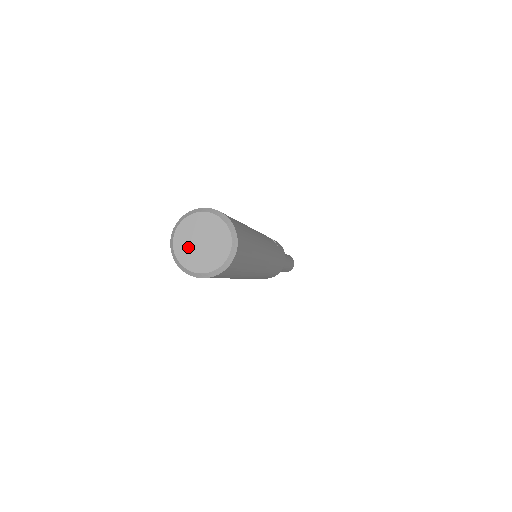
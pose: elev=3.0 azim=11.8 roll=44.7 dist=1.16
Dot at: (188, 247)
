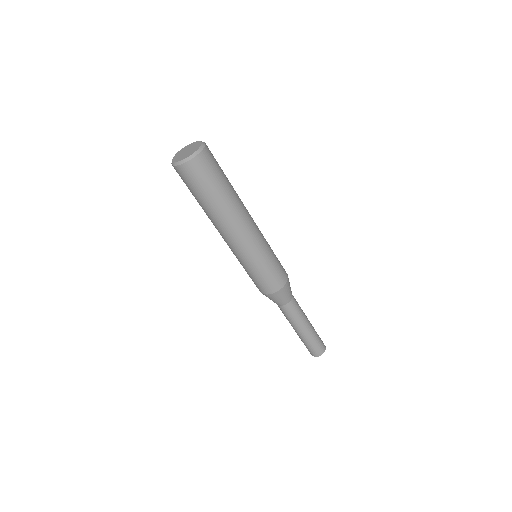
Dot at: (180, 155)
